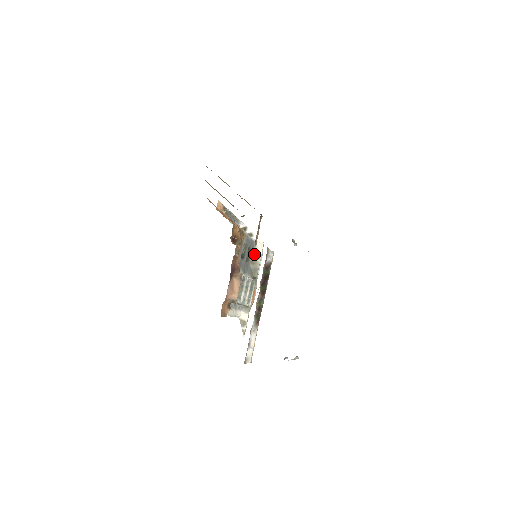
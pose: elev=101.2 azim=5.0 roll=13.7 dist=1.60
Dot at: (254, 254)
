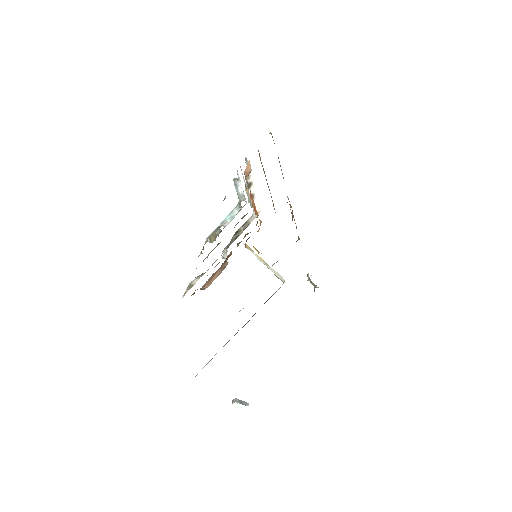
Dot at: occluded
